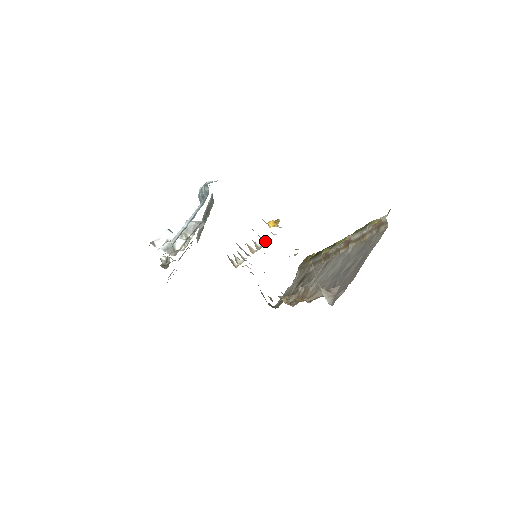
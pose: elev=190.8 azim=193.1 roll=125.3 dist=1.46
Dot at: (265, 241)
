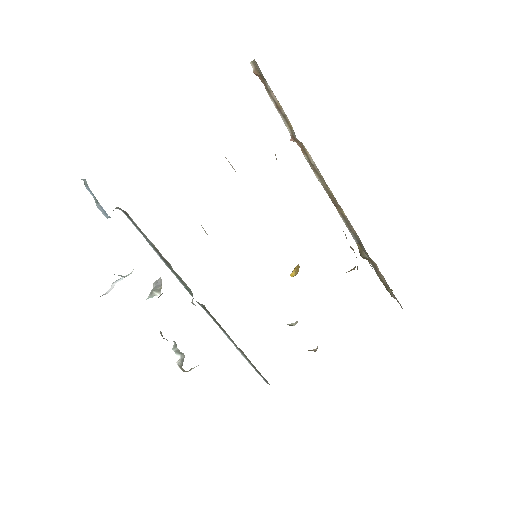
Dot at: occluded
